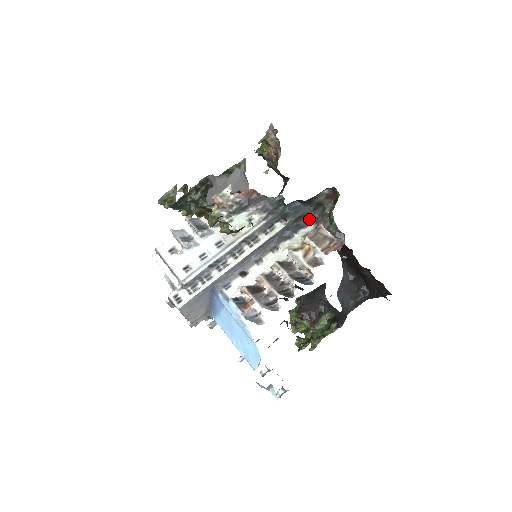
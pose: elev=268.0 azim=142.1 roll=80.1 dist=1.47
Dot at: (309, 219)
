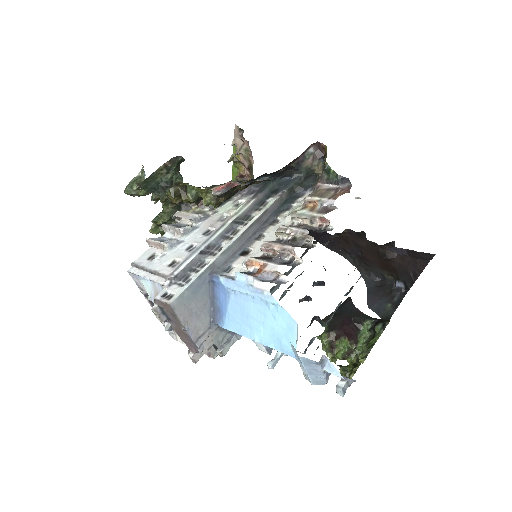
Dot at: (303, 188)
